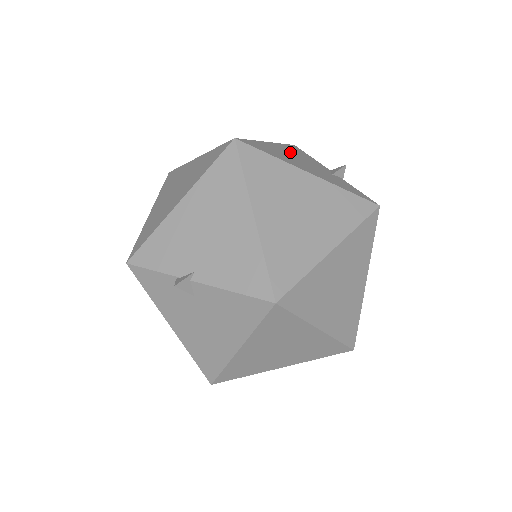
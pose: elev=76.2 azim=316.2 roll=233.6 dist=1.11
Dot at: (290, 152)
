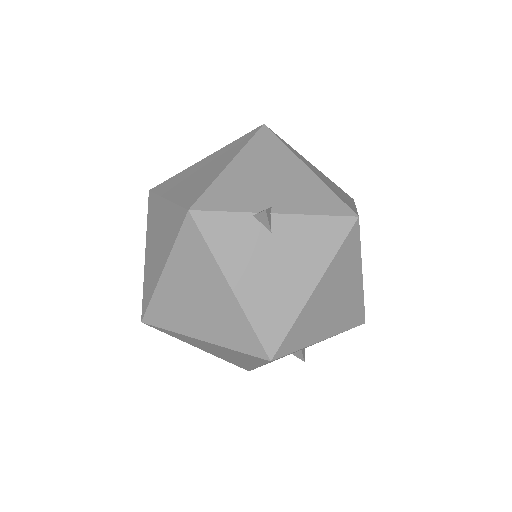
Dot at: occluded
